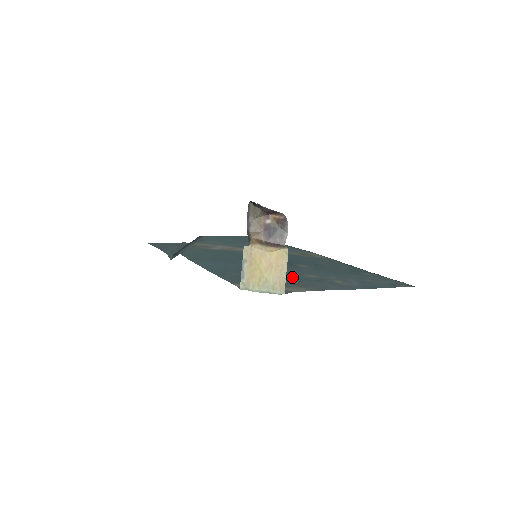
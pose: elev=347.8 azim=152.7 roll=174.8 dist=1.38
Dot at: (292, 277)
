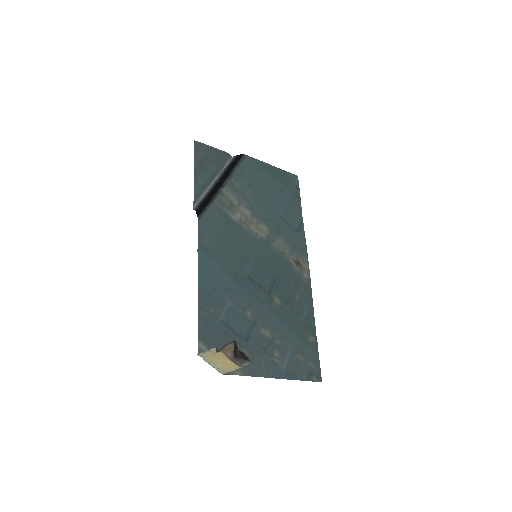
Dot at: (250, 332)
